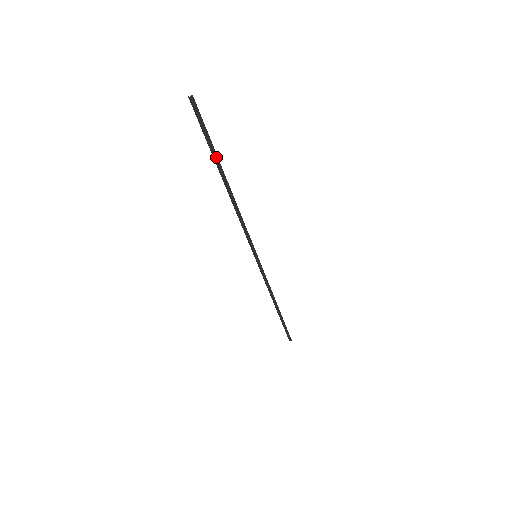
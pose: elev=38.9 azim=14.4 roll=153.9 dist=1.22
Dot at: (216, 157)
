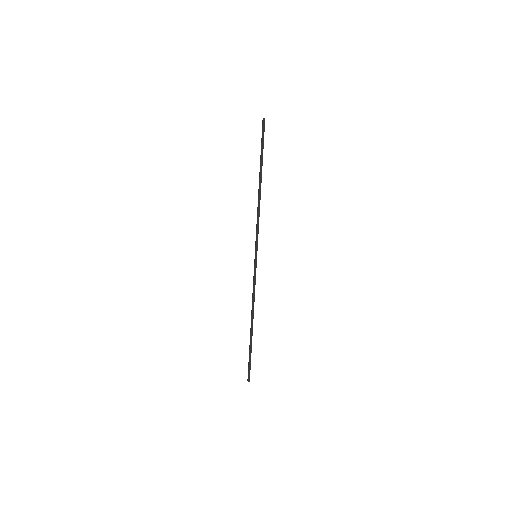
Dot at: (262, 160)
